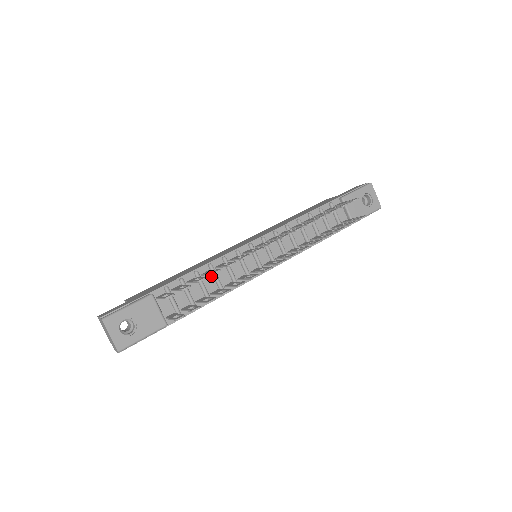
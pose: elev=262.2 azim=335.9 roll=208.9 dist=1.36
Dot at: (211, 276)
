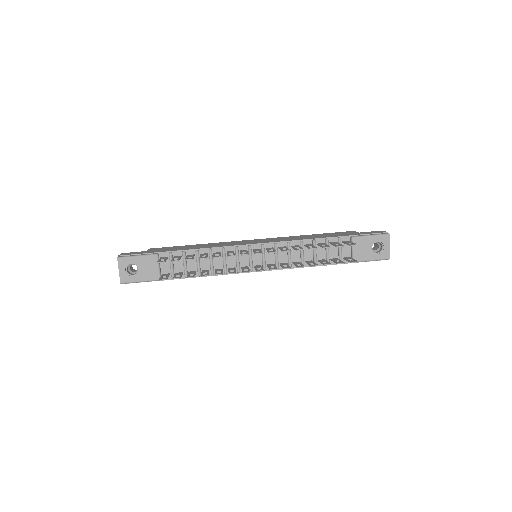
Dot at: (208, 258)
